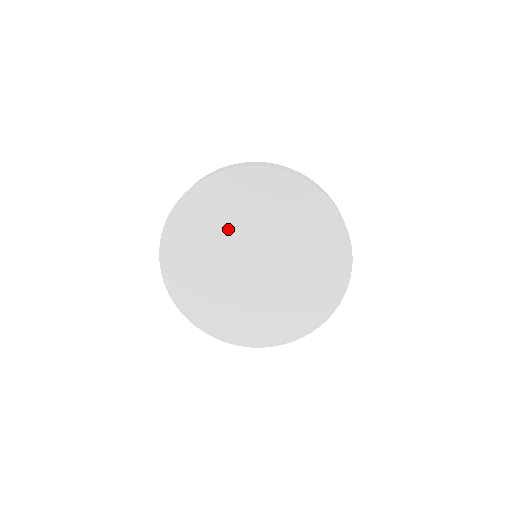
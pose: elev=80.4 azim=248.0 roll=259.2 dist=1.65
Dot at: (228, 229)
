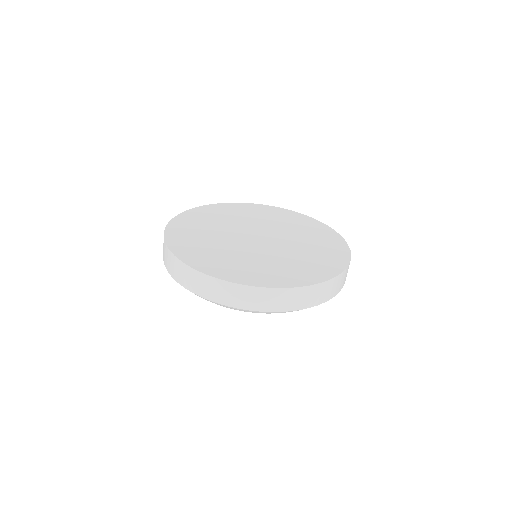
Dot at: (233, 222)
